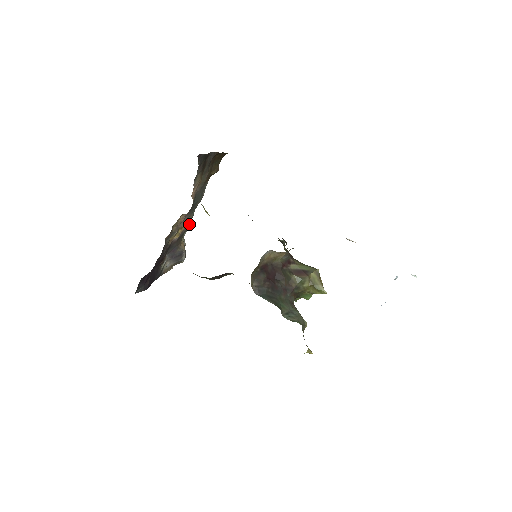
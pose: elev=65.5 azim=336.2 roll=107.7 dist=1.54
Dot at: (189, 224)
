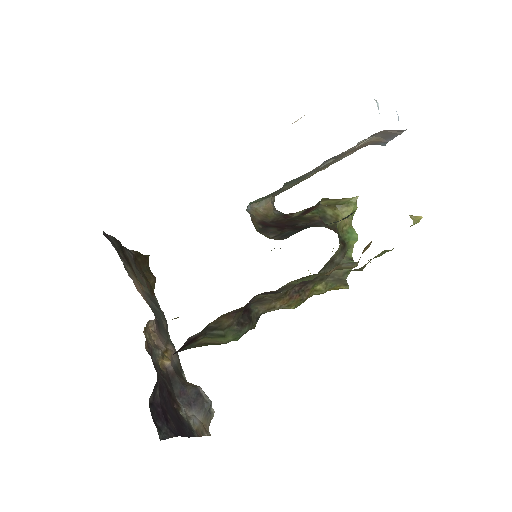
Dot at: occluded
